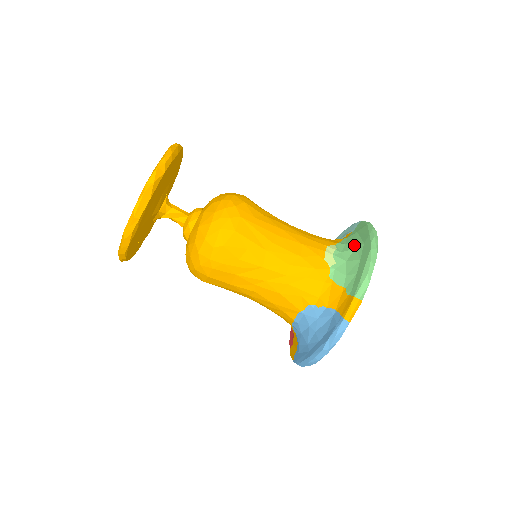
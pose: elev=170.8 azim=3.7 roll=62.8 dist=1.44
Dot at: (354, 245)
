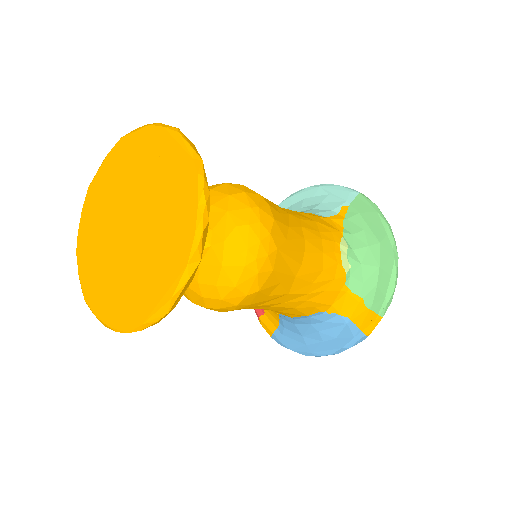
Dot at: (365, 240)
